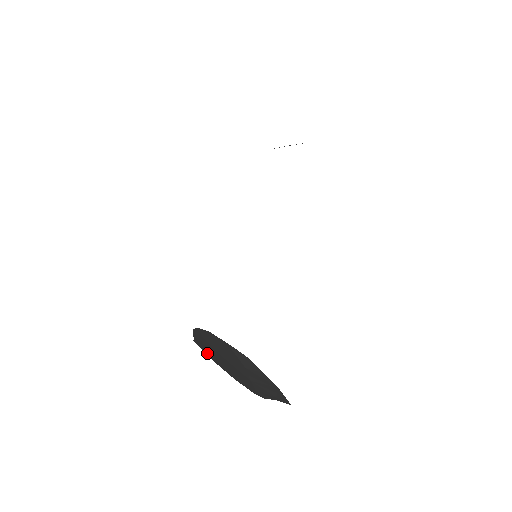
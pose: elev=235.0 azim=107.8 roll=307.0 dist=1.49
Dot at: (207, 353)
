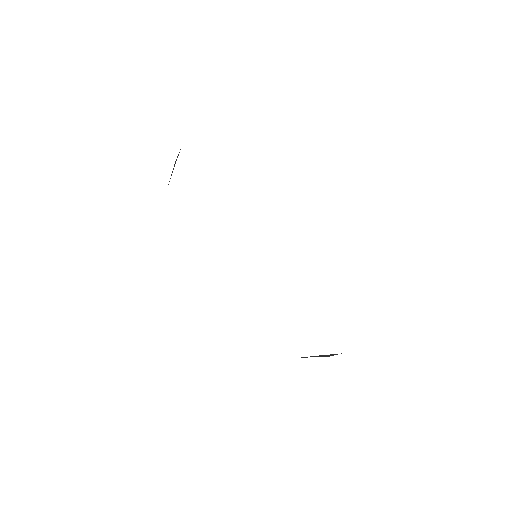
Dot at: occluded
